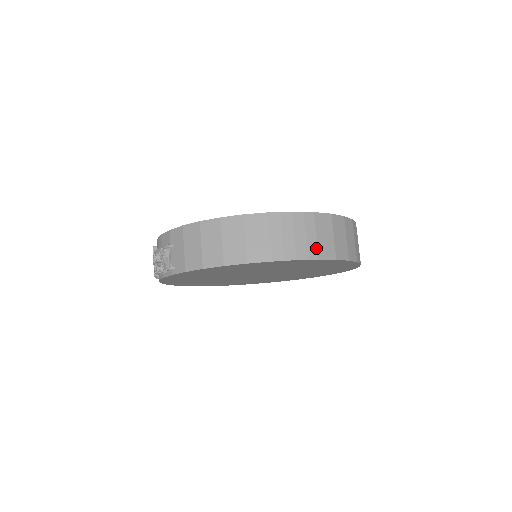
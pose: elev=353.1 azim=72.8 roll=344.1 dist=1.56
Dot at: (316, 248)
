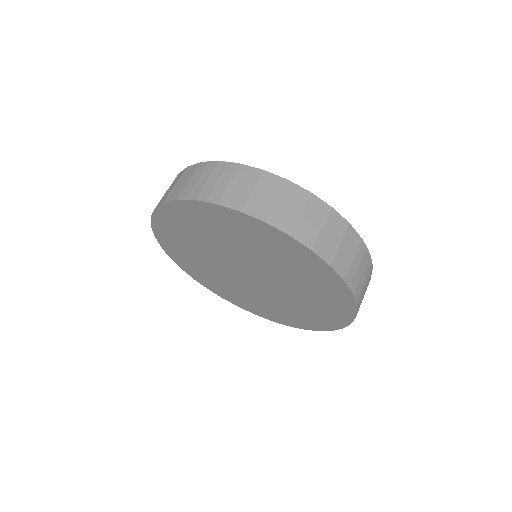
Dot at: (221, 194)
